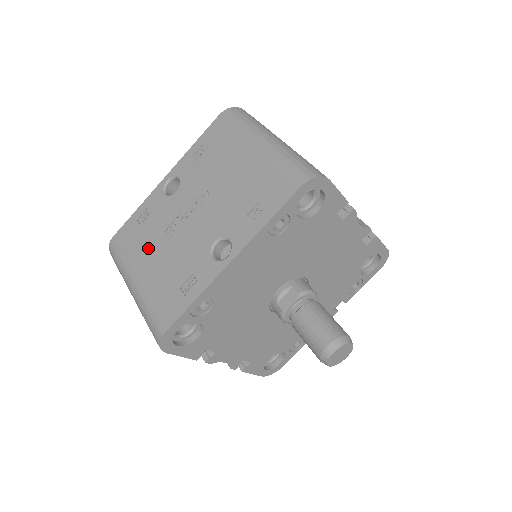
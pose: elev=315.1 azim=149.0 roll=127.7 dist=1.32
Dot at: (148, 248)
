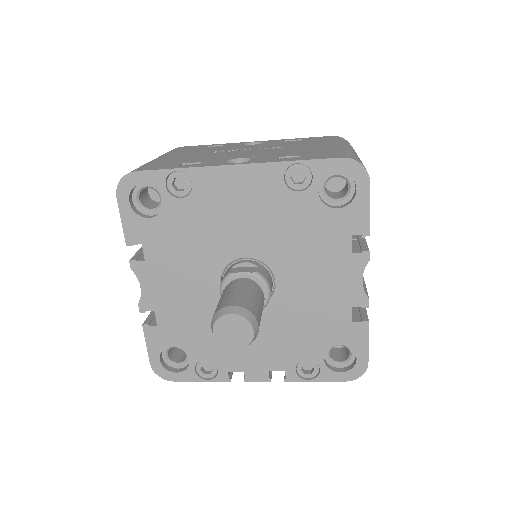
Dot at: (193, 152)
